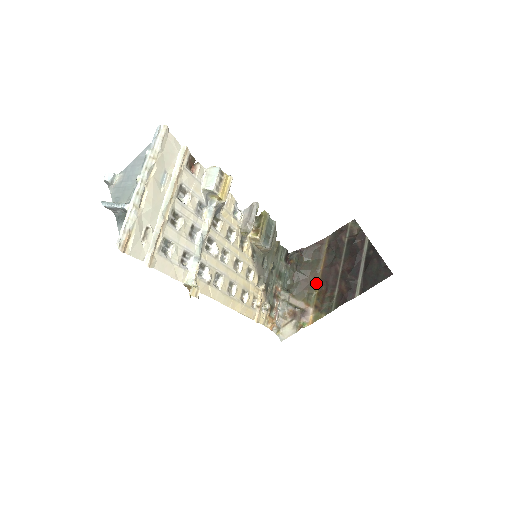
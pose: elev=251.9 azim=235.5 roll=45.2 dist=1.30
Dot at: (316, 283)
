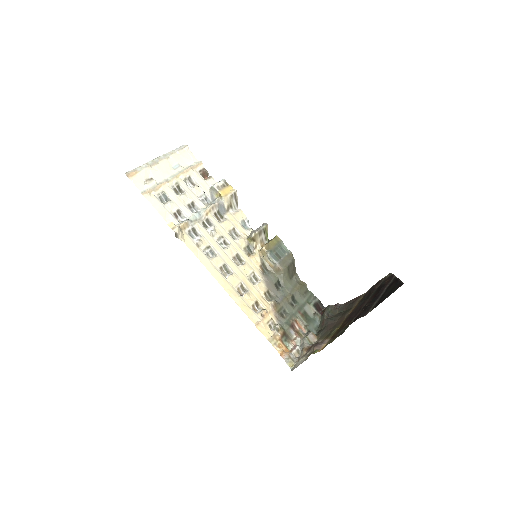
Dot at: (341, 323)
